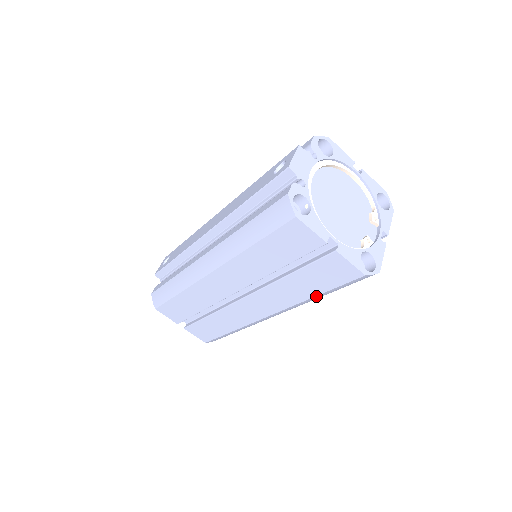
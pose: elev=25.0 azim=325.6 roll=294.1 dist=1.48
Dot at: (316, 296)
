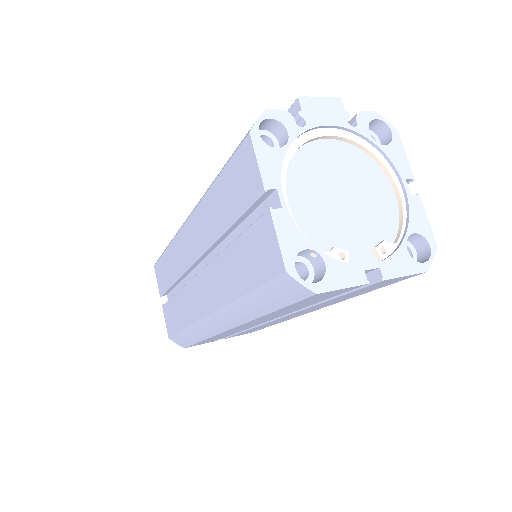
Dot at: (243, 297)
